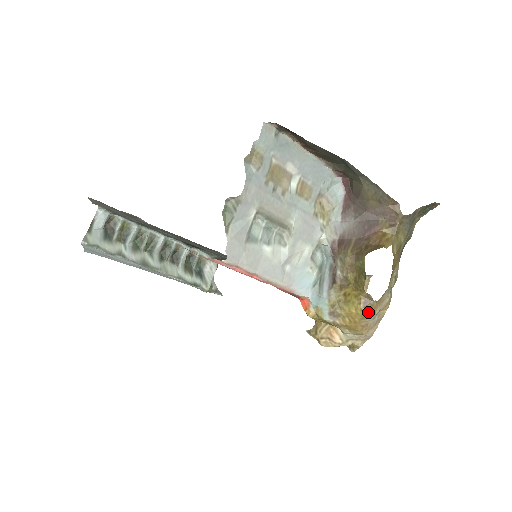
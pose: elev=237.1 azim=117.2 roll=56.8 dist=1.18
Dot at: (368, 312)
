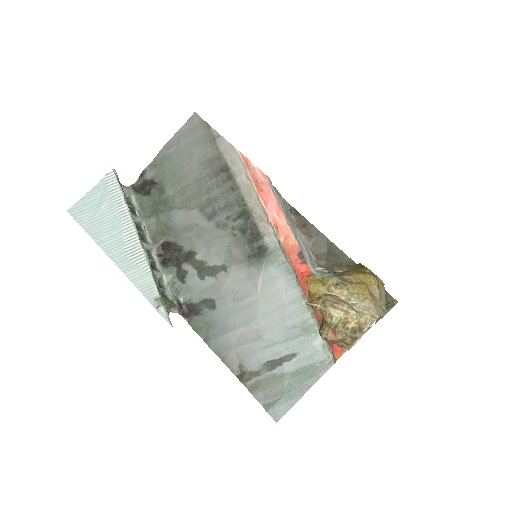
Dot at: (375, 278)
